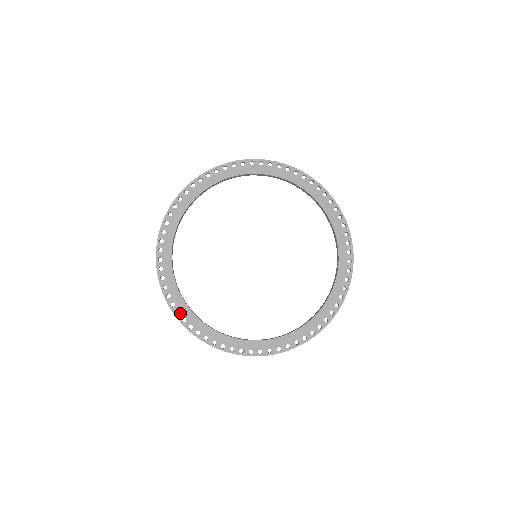
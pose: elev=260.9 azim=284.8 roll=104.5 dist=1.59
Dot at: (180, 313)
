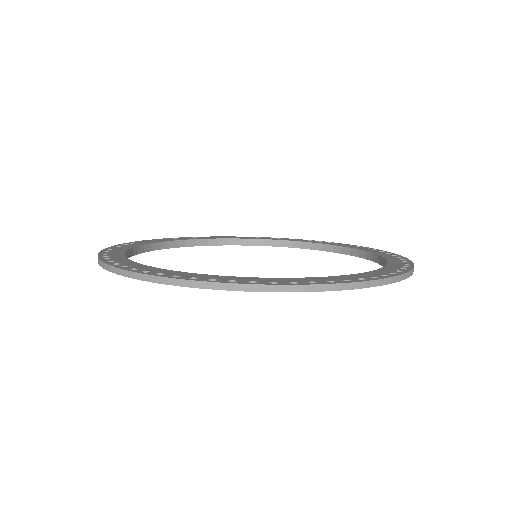
Dot at: (138, 269)
